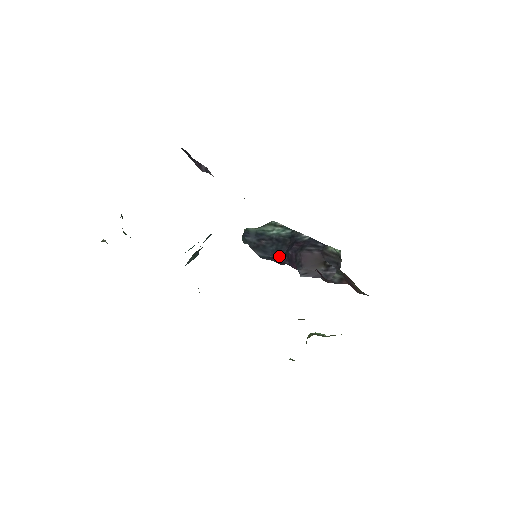
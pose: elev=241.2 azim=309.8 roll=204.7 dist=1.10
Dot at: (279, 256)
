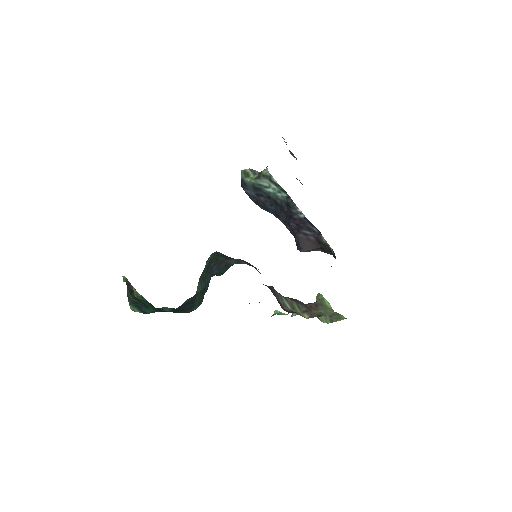
Dot at: (280, 219)
